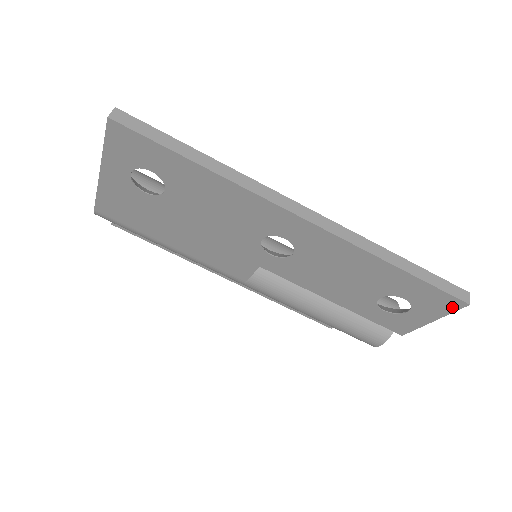
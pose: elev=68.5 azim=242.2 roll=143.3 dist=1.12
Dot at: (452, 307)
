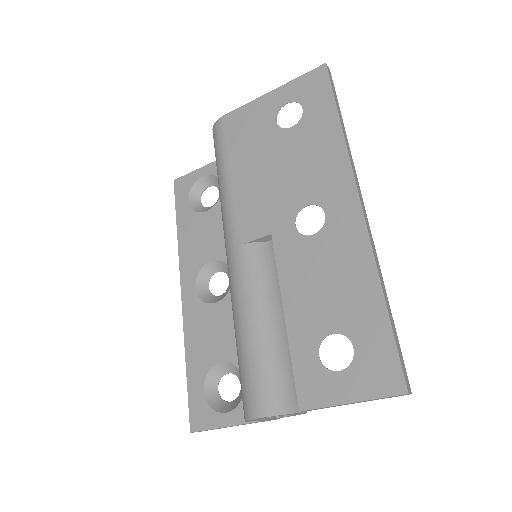
Dot at: (388, 388)
